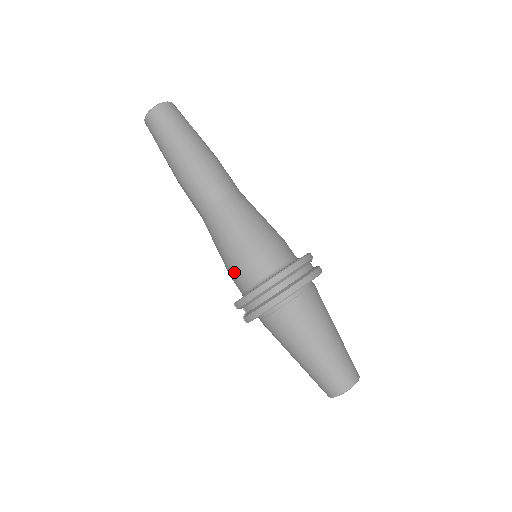
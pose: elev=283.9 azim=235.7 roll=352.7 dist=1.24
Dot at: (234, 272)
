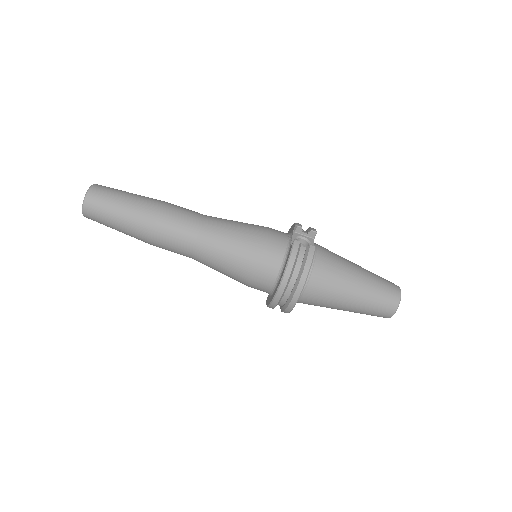
Dot at: occluded
